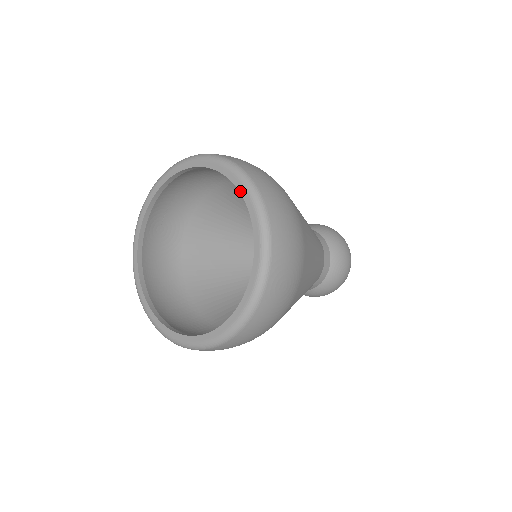
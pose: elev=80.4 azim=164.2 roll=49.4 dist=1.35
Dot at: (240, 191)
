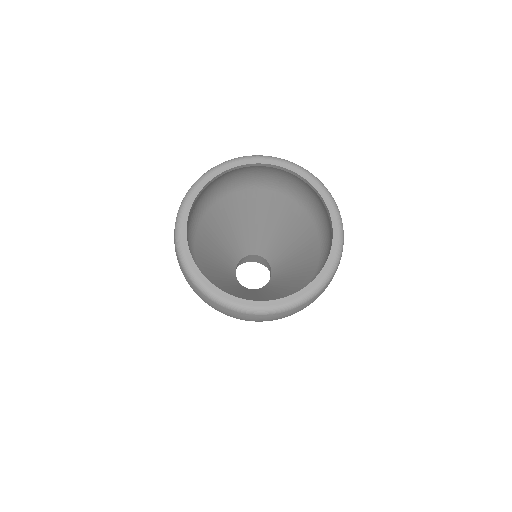
Dot at: (312, 184)
